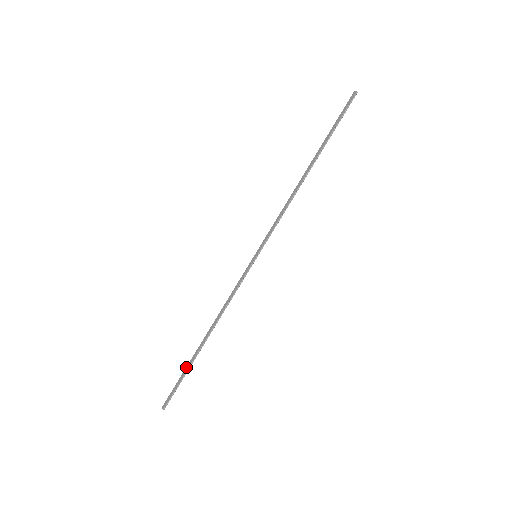
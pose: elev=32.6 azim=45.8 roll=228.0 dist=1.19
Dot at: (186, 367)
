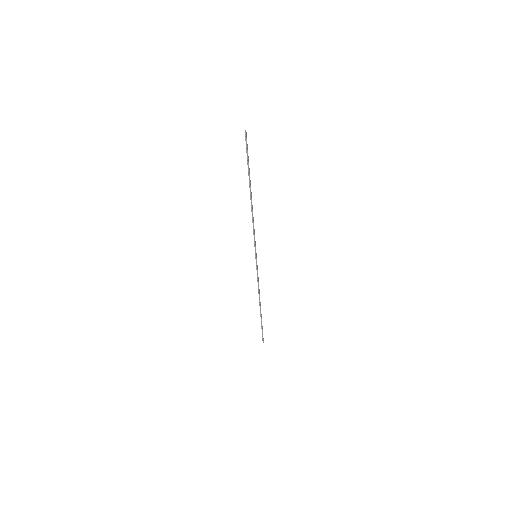
Dot at: (261, 321)
